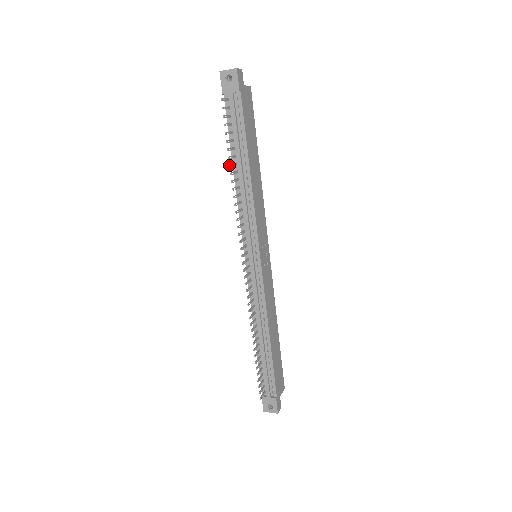
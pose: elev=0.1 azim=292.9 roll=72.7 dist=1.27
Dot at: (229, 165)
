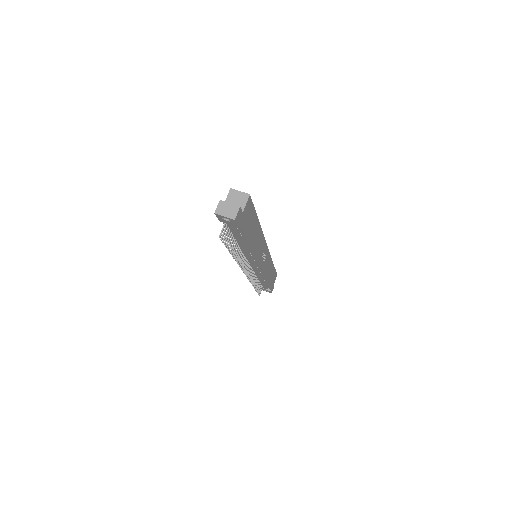
Dot at: occluded
